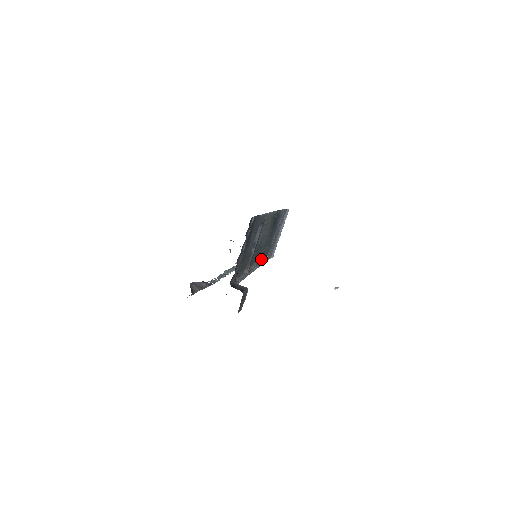
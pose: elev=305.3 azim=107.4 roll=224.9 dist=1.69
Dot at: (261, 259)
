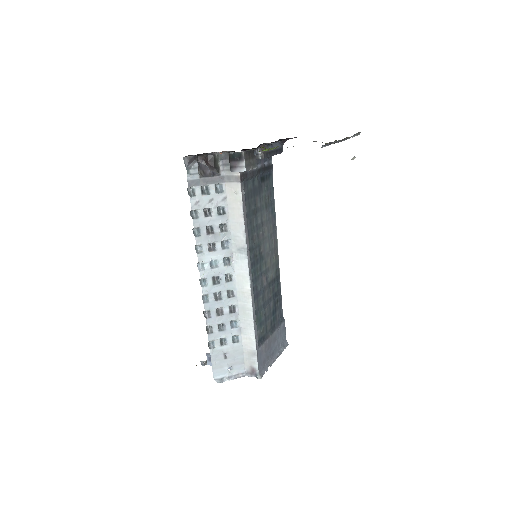
Dot at: (254, 311)
